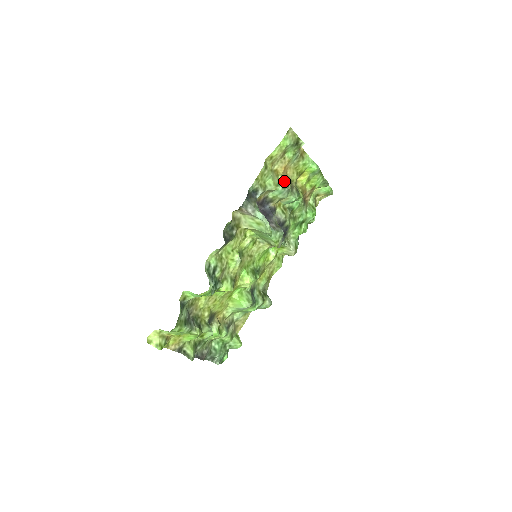
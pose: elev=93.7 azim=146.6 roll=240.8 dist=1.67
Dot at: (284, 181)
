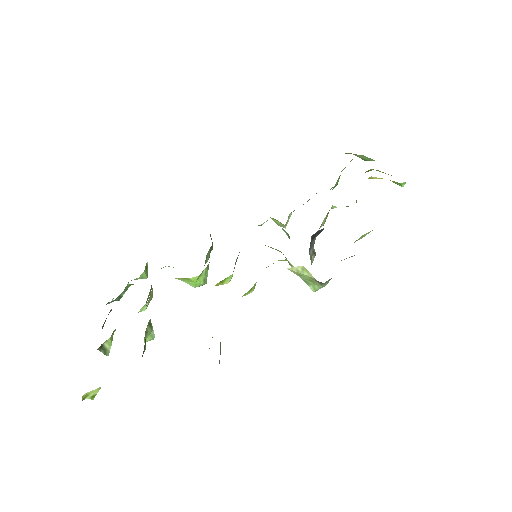
Dot at: occluded
